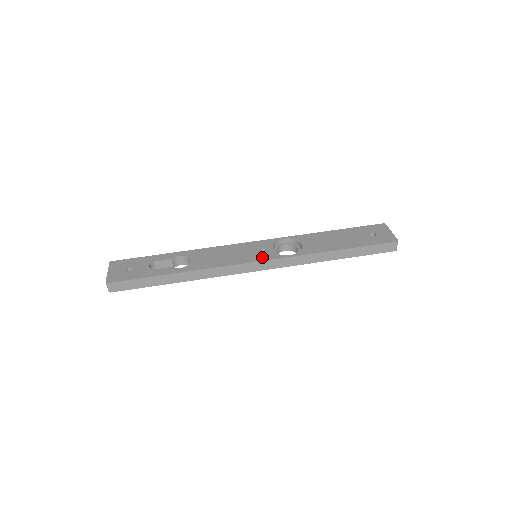
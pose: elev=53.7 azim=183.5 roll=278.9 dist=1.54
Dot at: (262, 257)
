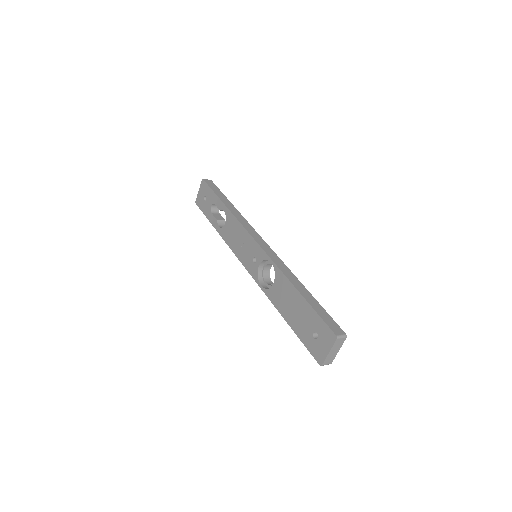
Dot at: (249, 268)
